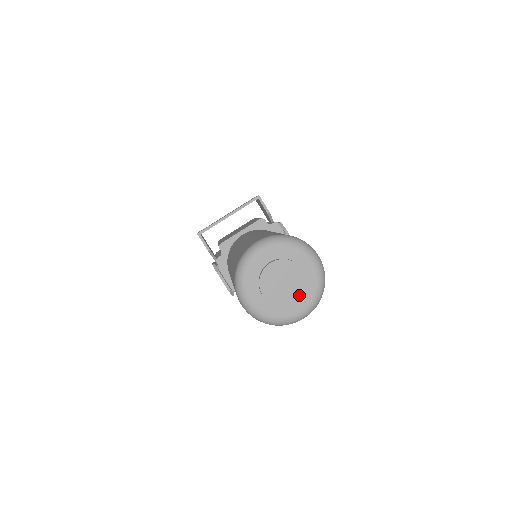
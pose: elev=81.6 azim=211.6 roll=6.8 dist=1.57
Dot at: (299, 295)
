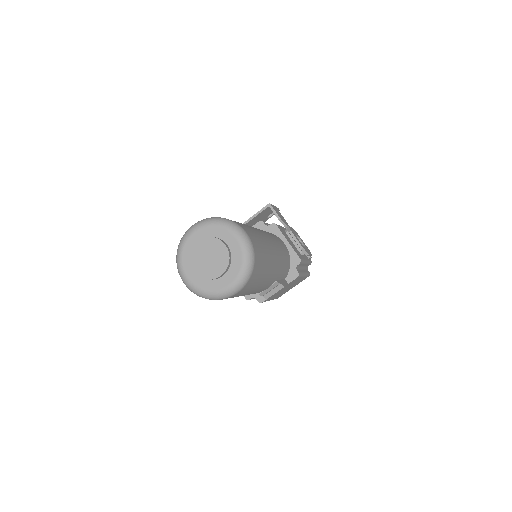
Dot at: (224, 269)
